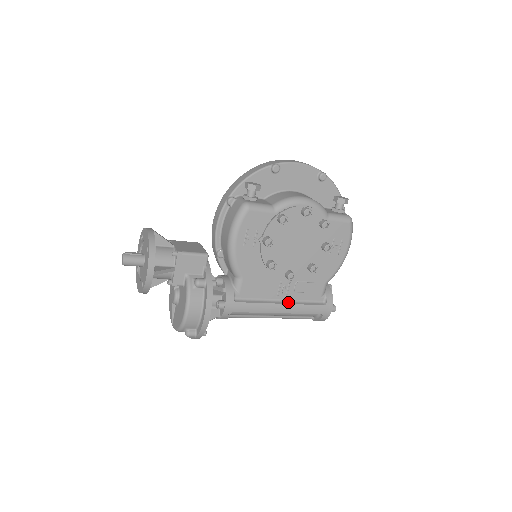
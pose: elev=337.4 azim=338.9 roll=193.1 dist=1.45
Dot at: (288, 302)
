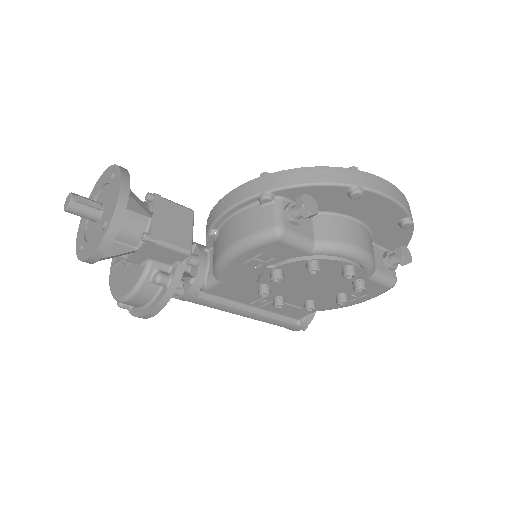
Dot at: (259, 311)
